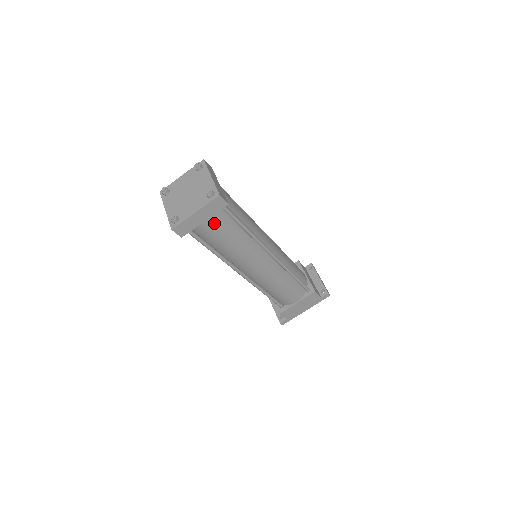
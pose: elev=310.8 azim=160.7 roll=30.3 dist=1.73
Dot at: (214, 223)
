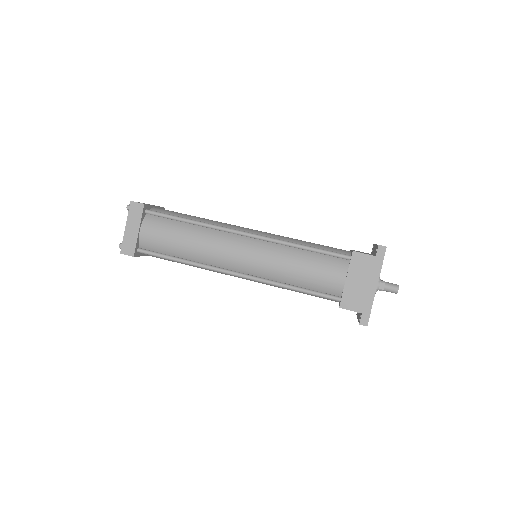
Dot at: (151, 229)
